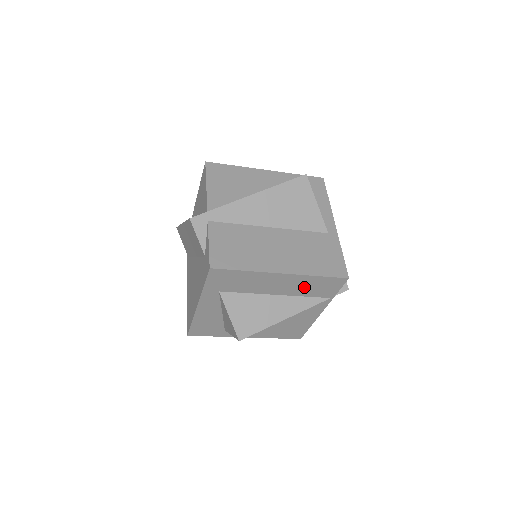
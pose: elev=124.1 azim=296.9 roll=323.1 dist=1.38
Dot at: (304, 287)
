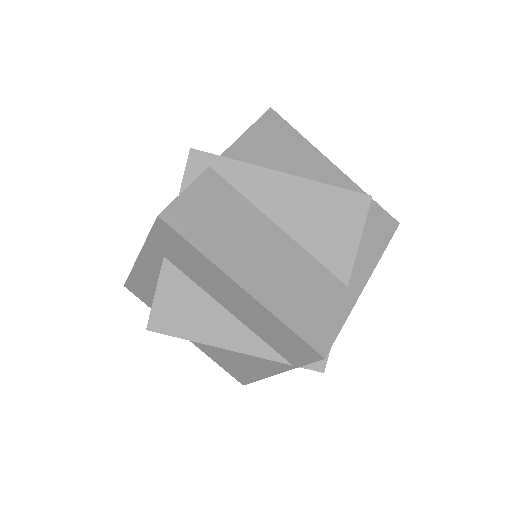
Dot at: (265, 327)
